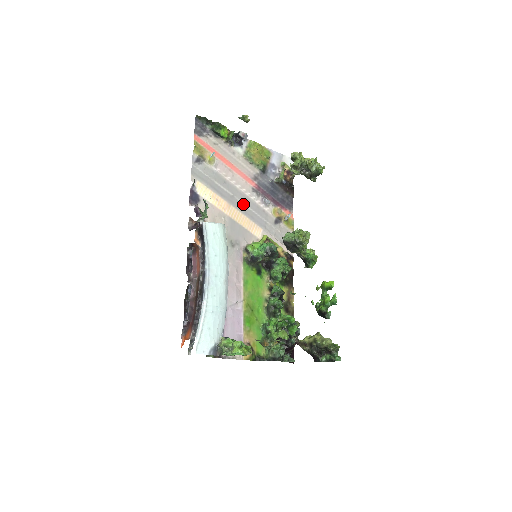
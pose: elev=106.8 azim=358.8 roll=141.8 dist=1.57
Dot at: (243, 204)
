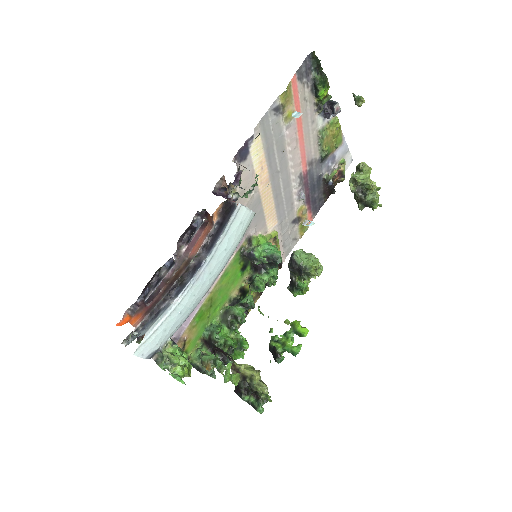
Dot at: (281, 186)
